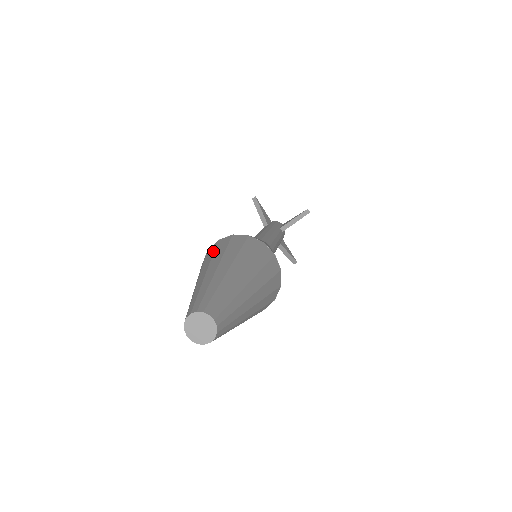
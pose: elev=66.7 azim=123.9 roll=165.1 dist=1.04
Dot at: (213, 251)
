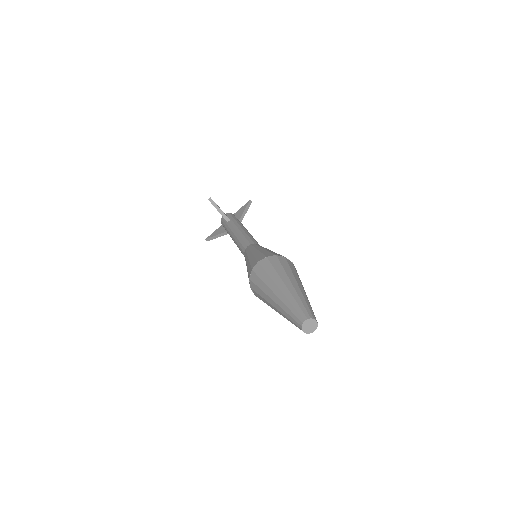
Dot at: (266, 273)
